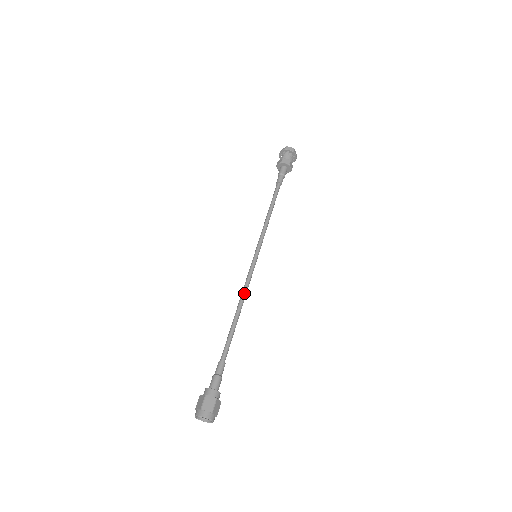
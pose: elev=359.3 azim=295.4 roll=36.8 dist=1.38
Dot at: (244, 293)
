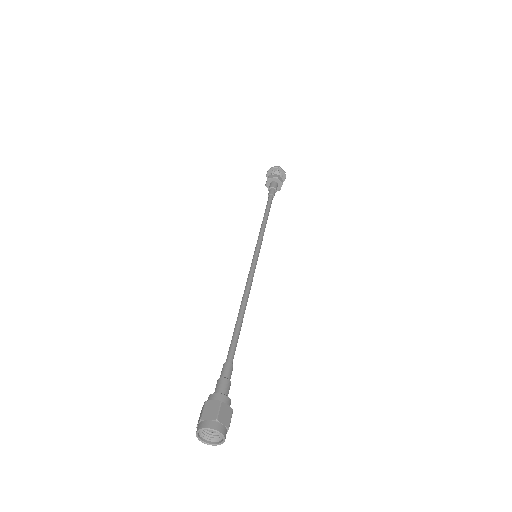
Dot at: (246, 289)
